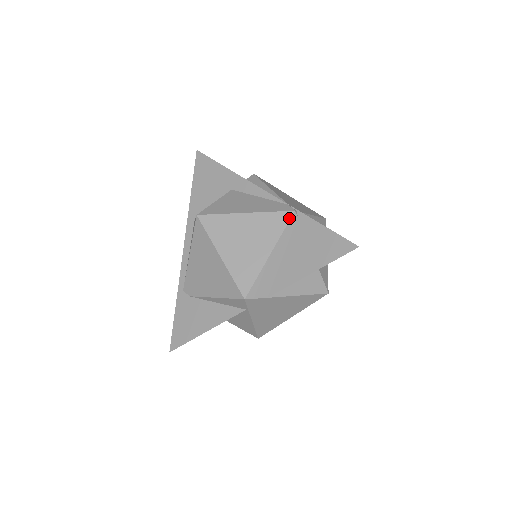
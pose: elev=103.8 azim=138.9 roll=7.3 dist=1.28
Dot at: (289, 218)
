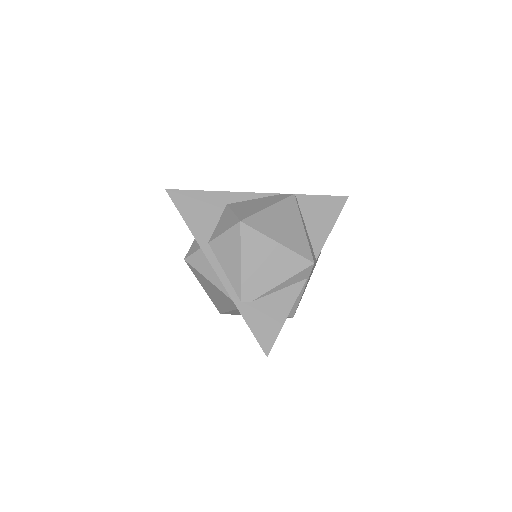
Dot at: (295, 200)
